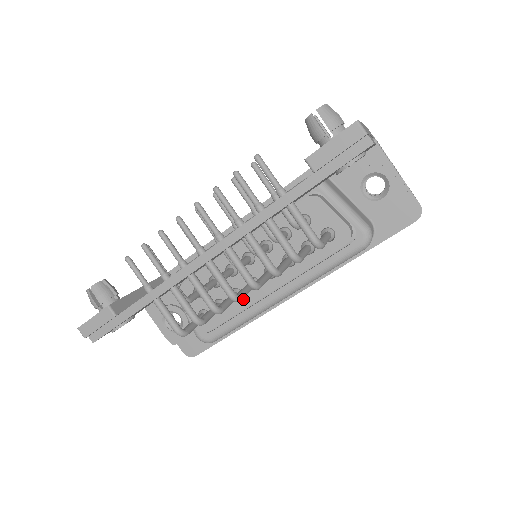
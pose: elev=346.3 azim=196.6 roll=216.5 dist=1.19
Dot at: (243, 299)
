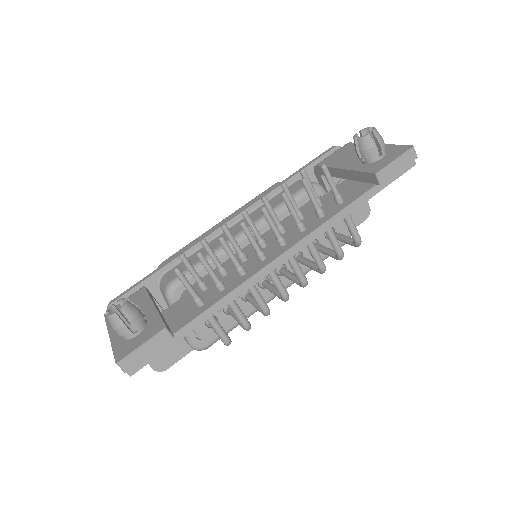
Dot at: occluded
